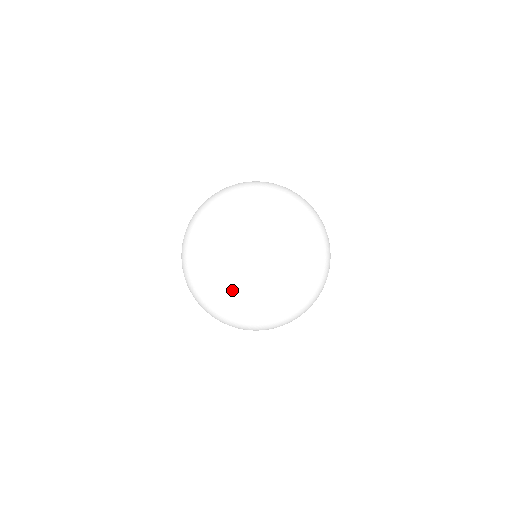
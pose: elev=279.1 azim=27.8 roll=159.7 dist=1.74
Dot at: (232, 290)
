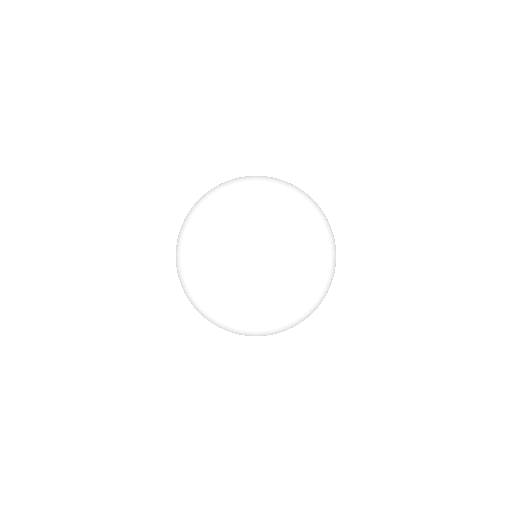
Dot at: (307, 224)
